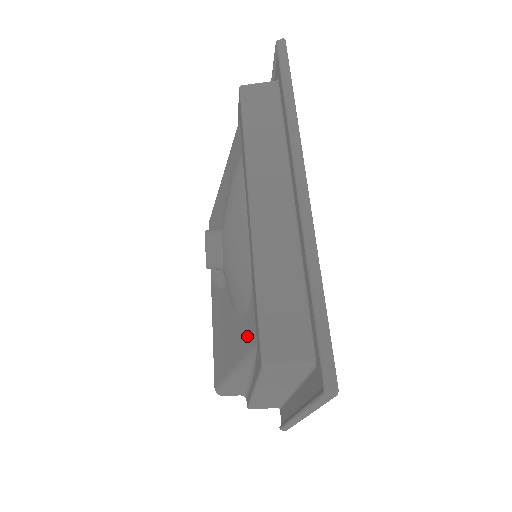
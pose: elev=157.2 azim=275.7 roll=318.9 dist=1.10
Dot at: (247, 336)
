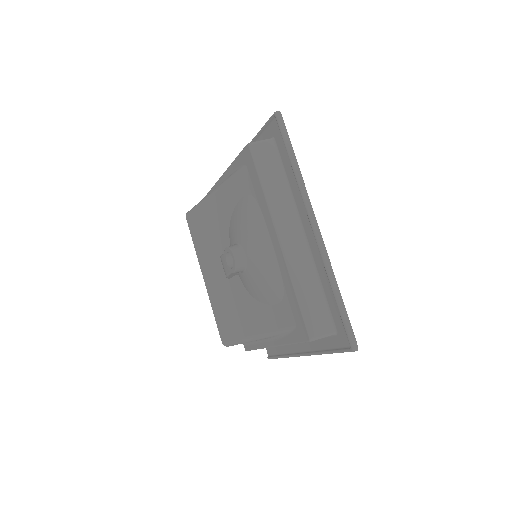
Dot at: (280, 319)
